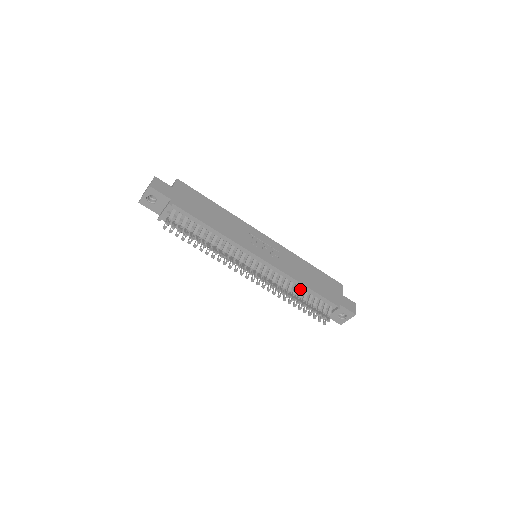
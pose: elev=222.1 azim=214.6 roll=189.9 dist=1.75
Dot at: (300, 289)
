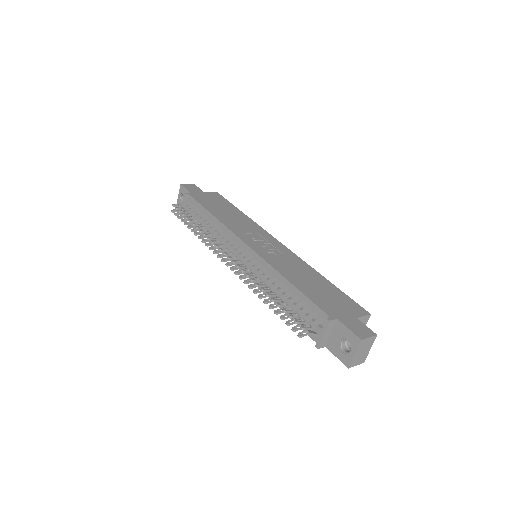
Dot at: (283, 287)
